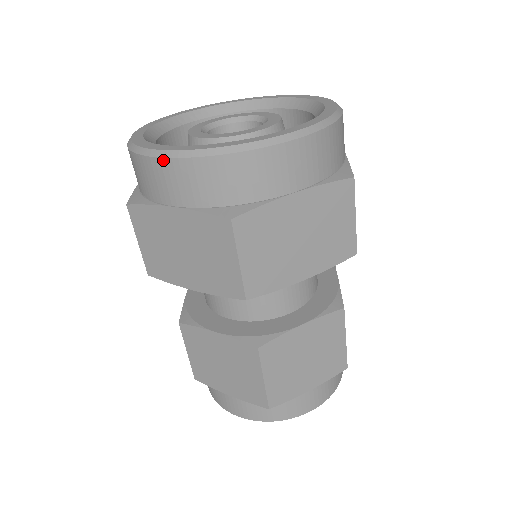
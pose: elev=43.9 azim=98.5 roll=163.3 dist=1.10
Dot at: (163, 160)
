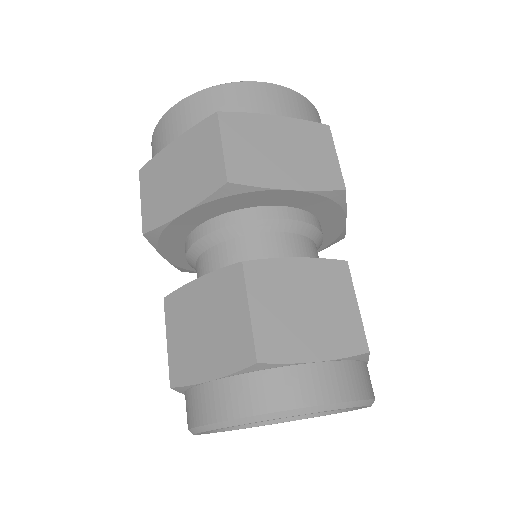
Dot at: (173, 108)
